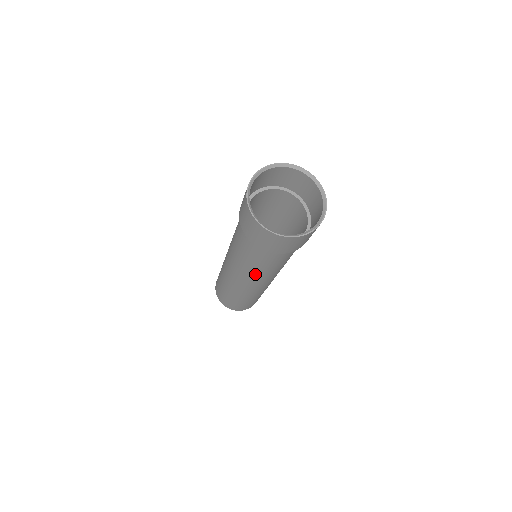
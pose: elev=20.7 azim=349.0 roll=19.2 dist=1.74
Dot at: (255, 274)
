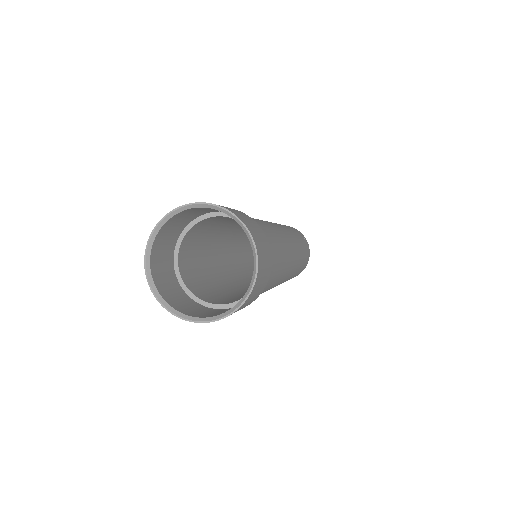
Dot at: occluded
